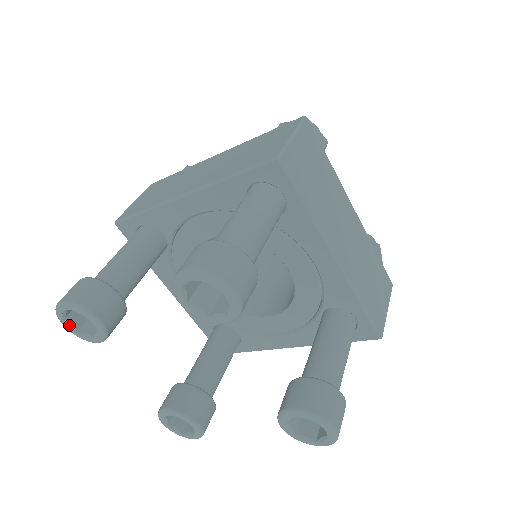
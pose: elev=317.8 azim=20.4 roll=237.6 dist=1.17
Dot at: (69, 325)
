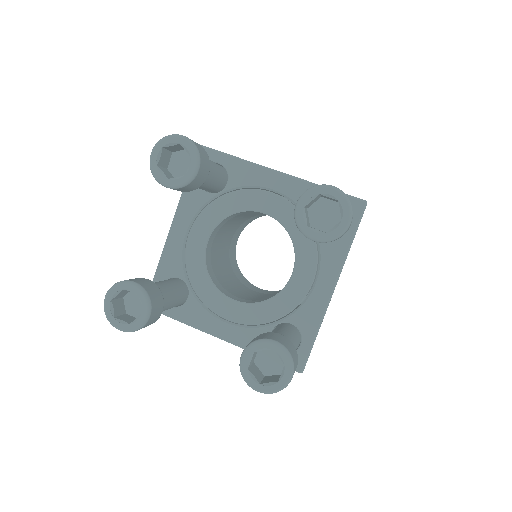
Dot at: (120, 322)
